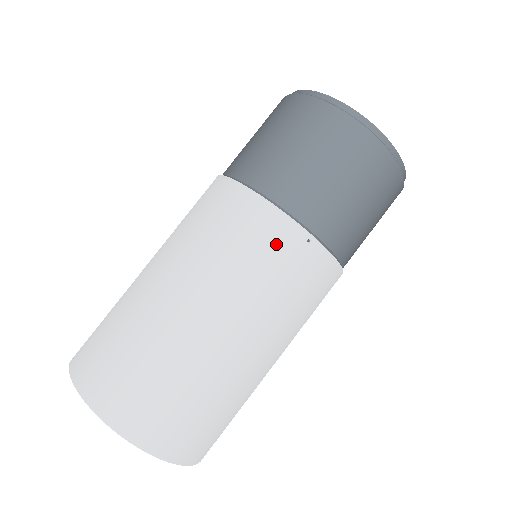
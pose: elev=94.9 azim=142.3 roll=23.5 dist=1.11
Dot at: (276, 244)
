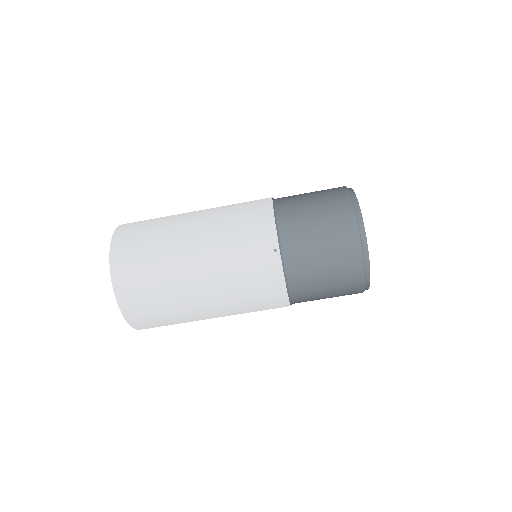
Dot at: (257, 237)
